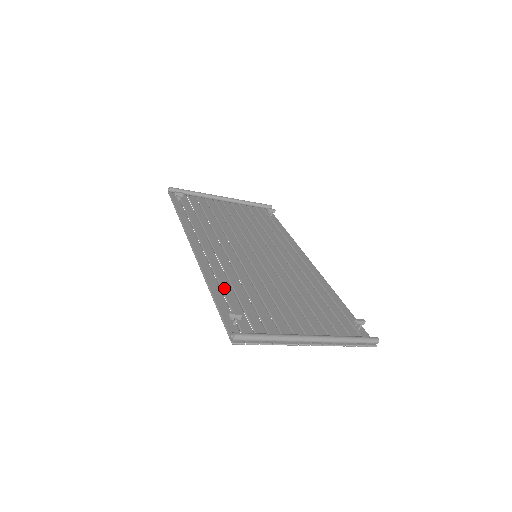
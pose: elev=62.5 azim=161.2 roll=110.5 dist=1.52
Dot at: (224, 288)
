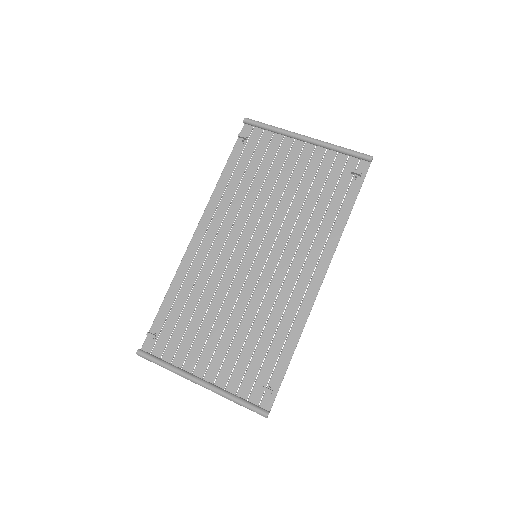
Dot at: (180, 295)
